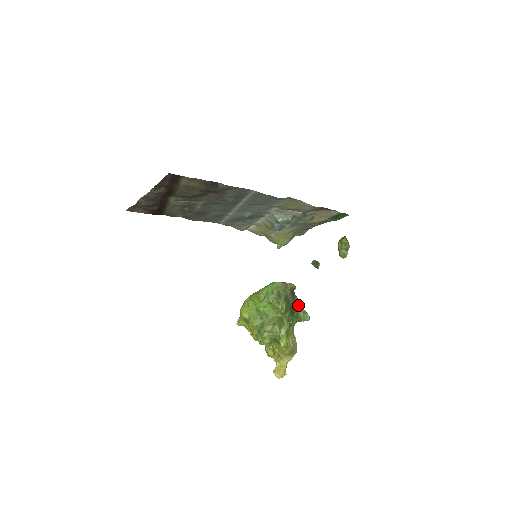
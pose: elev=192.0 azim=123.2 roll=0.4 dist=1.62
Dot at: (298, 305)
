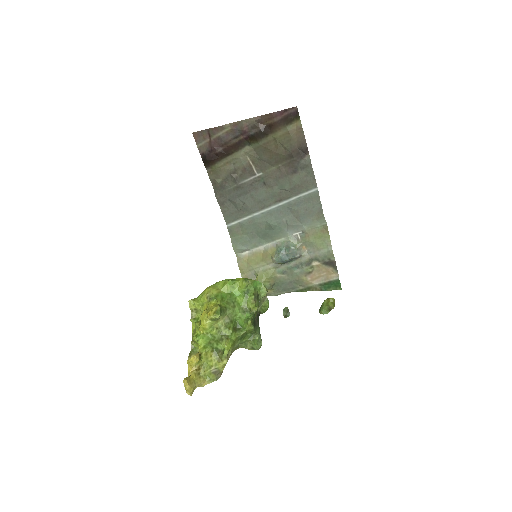
Dot at: (258, 327)
